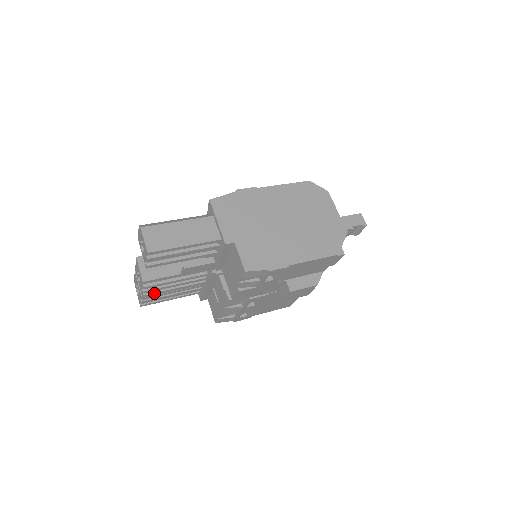
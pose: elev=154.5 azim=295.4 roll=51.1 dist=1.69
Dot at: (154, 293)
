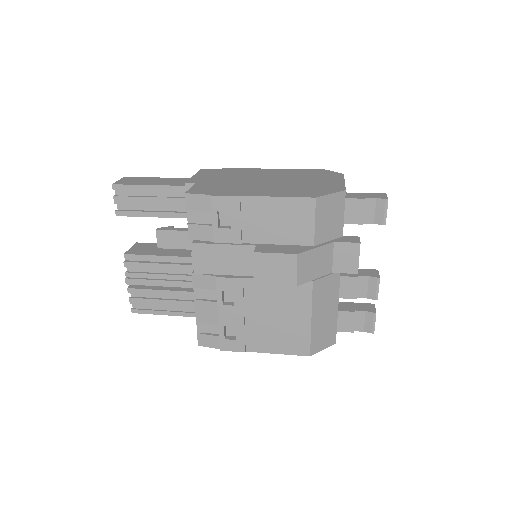
Dot at: (137, 280)
